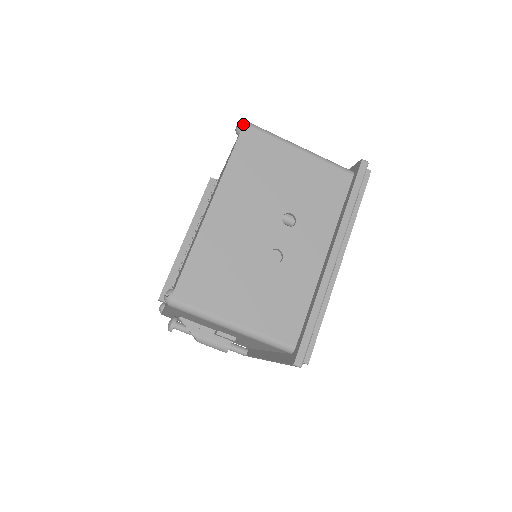
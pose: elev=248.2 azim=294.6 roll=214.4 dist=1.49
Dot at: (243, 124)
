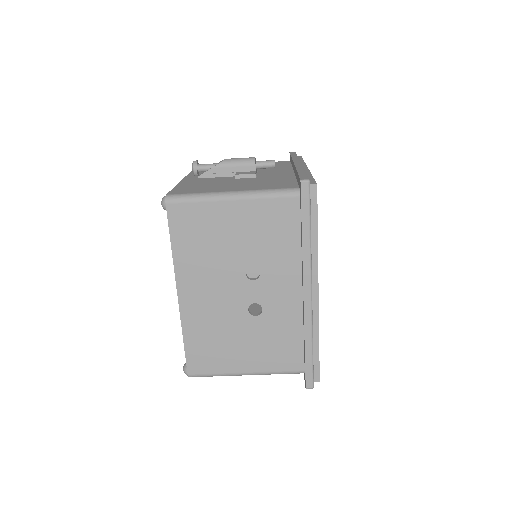
Dot at: (165, 203)
